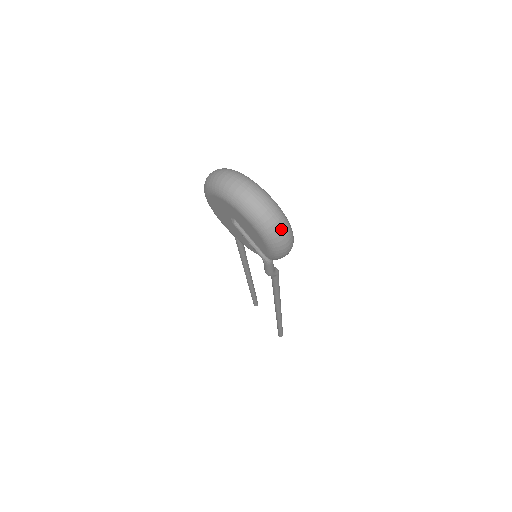
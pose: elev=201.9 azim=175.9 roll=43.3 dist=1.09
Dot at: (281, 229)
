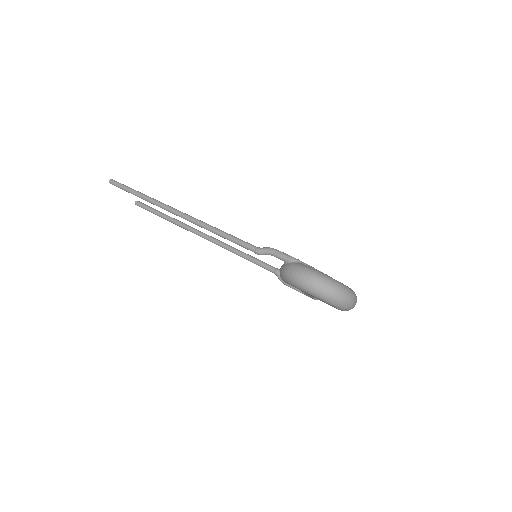
Dot at: occluded
